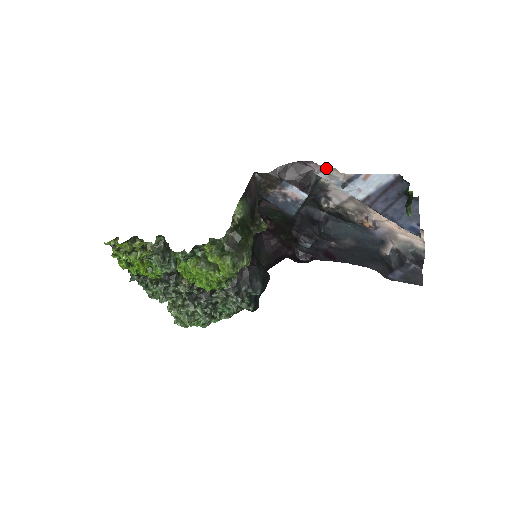
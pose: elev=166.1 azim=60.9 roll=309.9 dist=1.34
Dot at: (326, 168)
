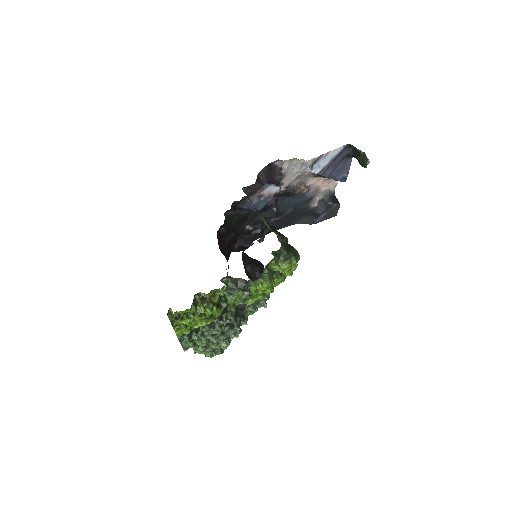
Dot at: (288, 161)
